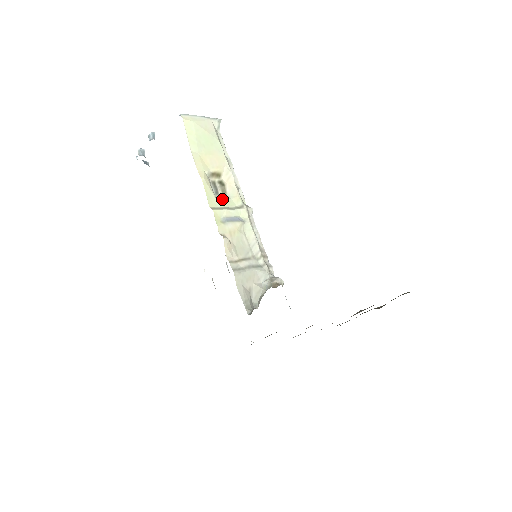
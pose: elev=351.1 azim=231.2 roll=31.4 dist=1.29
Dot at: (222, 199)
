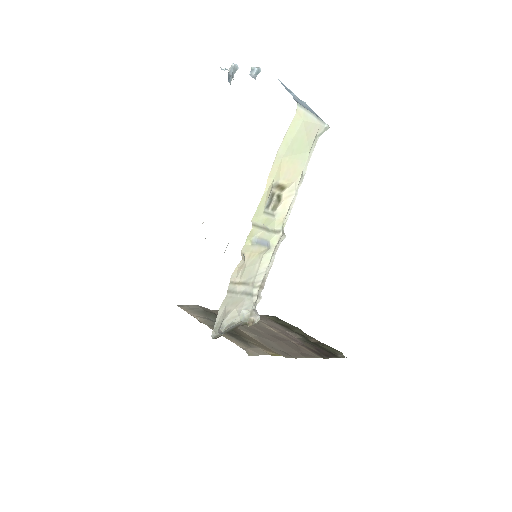
Dot at: (268, 216)
